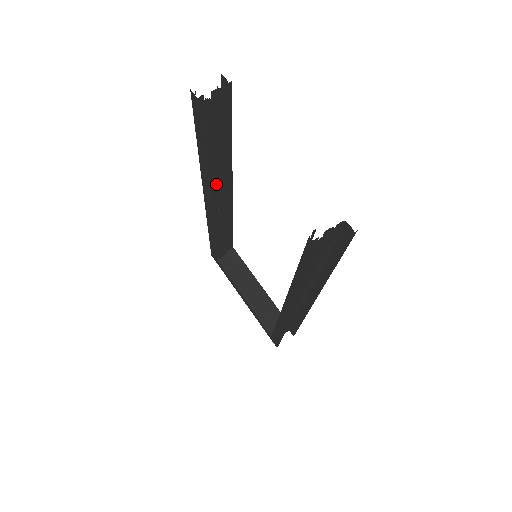
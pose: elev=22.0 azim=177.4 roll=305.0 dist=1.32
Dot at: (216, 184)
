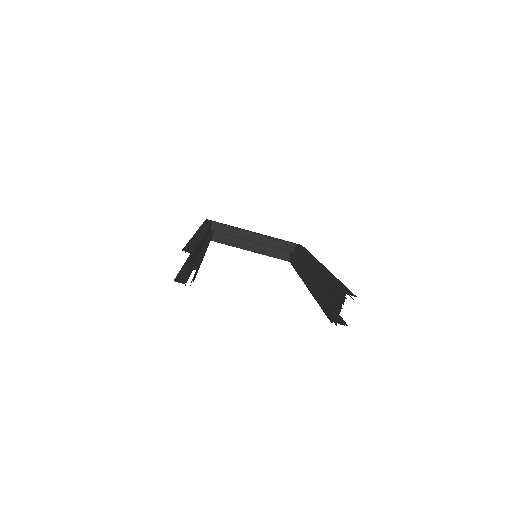
Dot at: occluded
